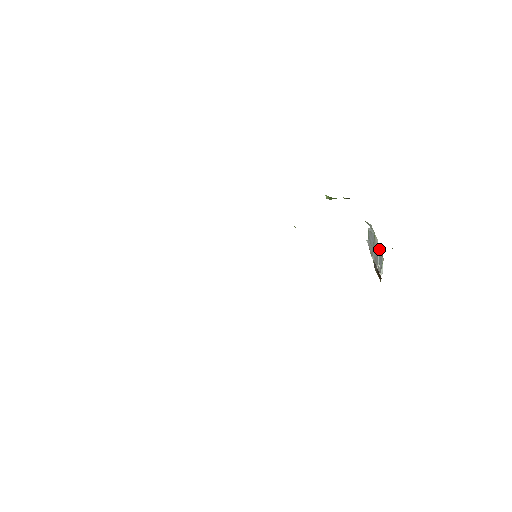
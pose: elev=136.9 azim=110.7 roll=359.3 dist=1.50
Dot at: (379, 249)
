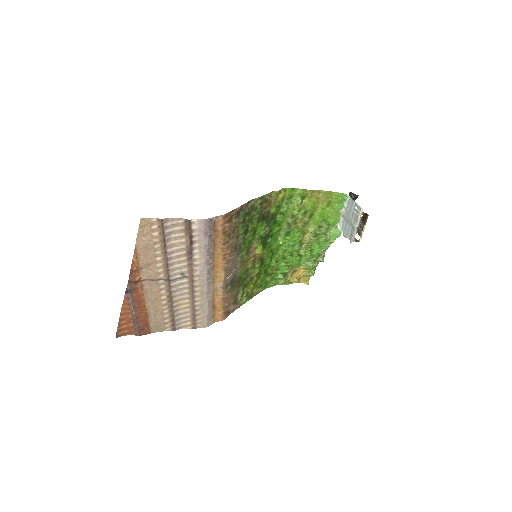
Dot at: (347, 206)
